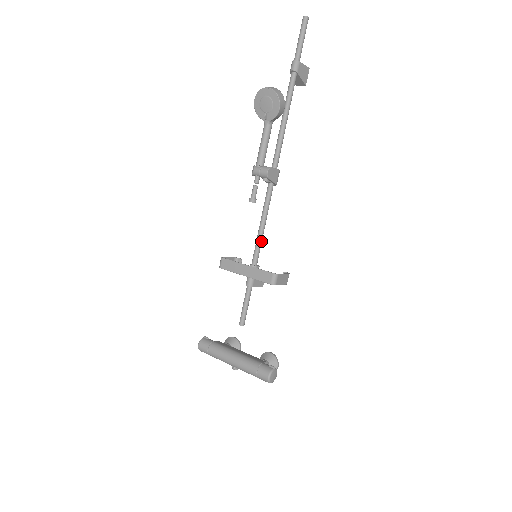
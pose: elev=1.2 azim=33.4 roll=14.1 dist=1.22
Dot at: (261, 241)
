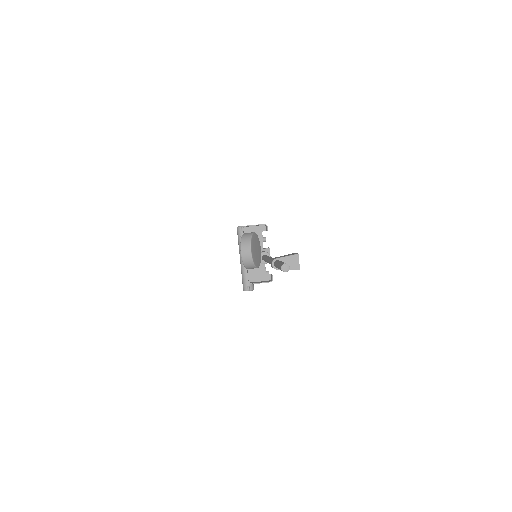
Dot at: occluded
